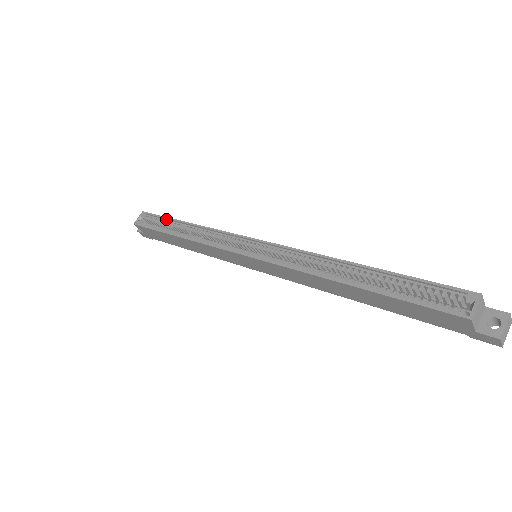
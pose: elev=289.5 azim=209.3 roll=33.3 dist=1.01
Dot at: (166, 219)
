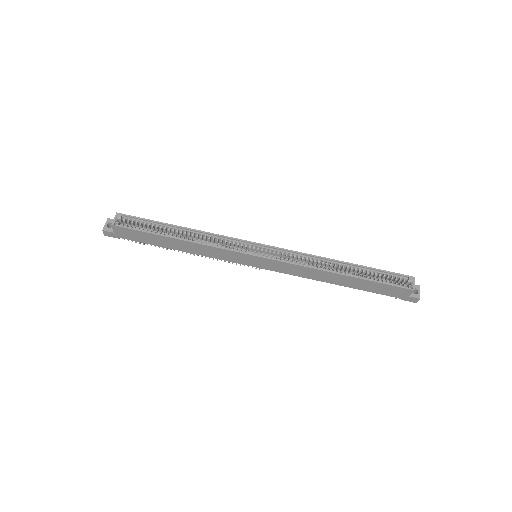
Dot at: (153, 222)
